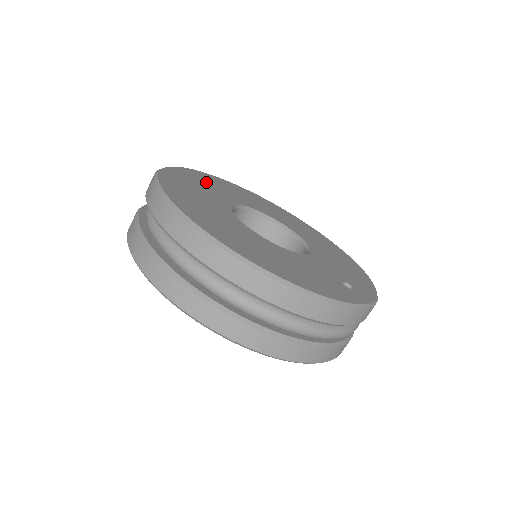
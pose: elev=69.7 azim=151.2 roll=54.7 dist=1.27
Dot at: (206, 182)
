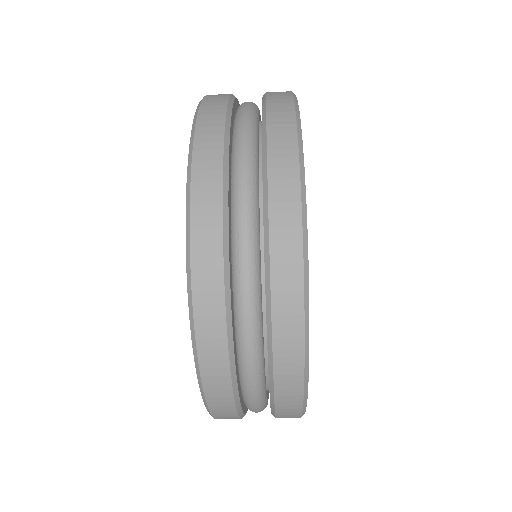
Dot at: occluded
